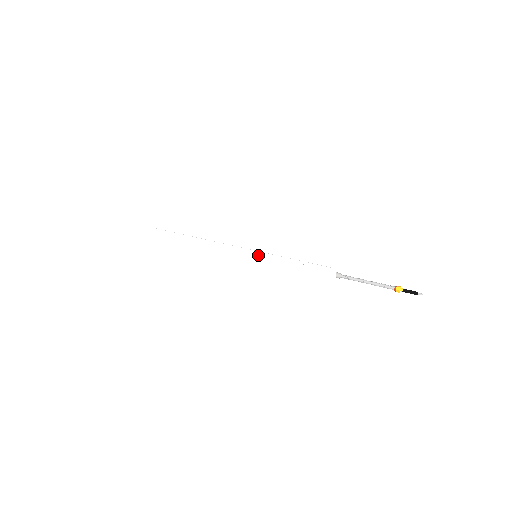
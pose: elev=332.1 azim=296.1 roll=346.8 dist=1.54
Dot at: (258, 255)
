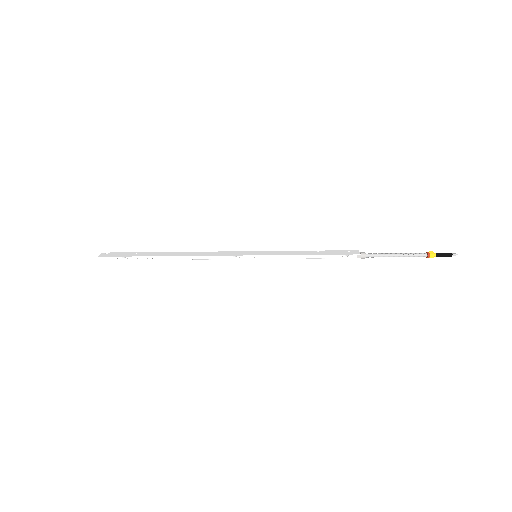
Dot at: (260, 253)
